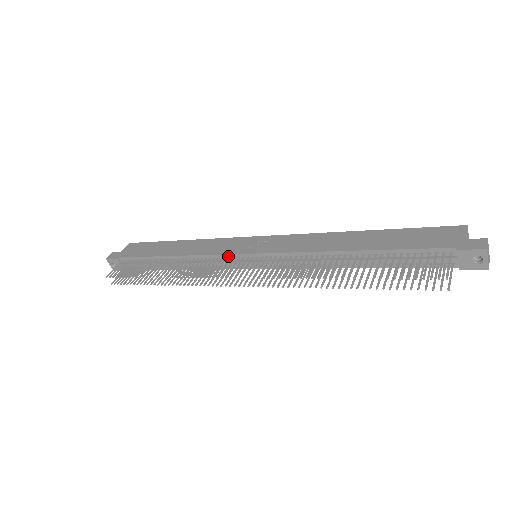
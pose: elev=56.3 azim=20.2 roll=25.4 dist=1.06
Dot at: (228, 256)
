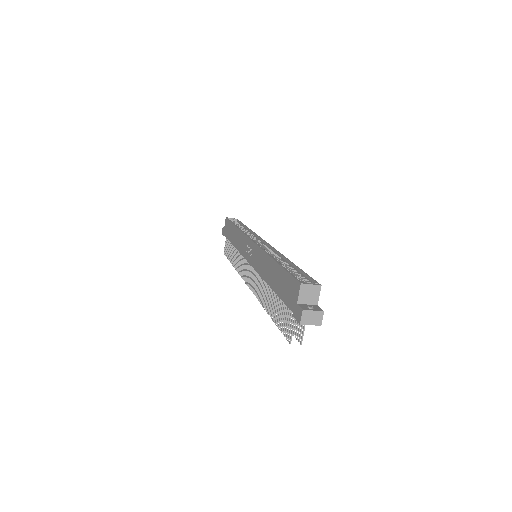
Dot at: occluded
